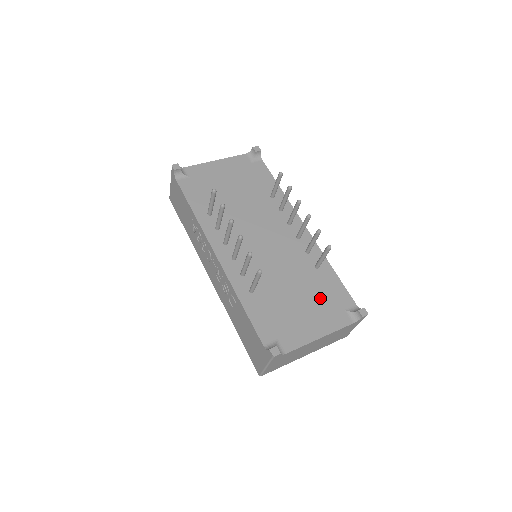
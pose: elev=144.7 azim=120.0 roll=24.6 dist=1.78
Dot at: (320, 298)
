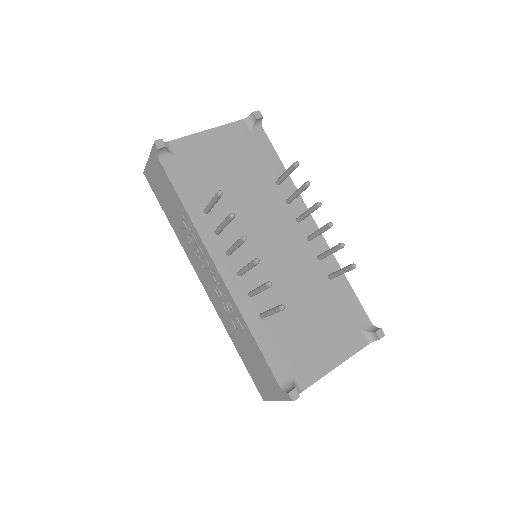
Dot at: (335, 317)
